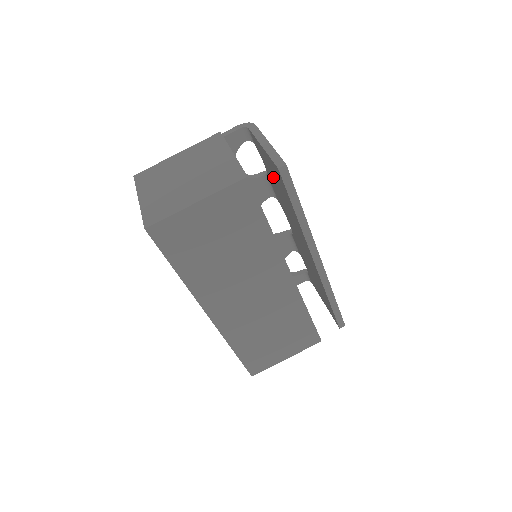
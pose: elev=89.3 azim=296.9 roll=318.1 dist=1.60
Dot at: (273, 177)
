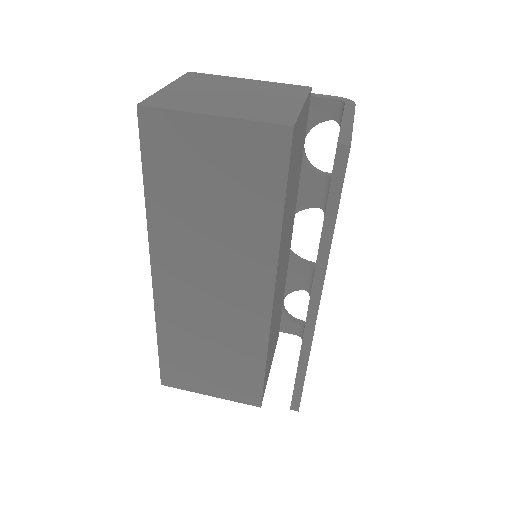
Dot at: occluded
